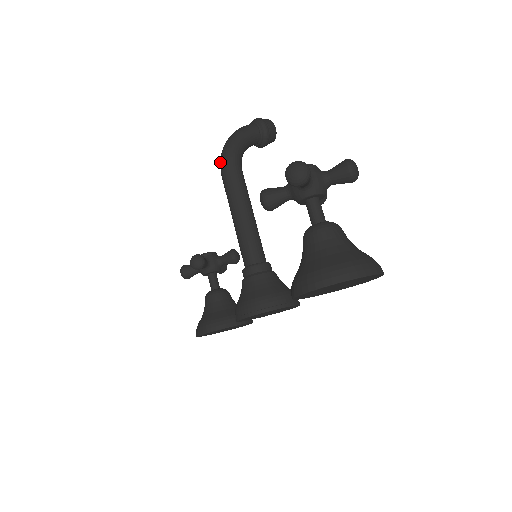
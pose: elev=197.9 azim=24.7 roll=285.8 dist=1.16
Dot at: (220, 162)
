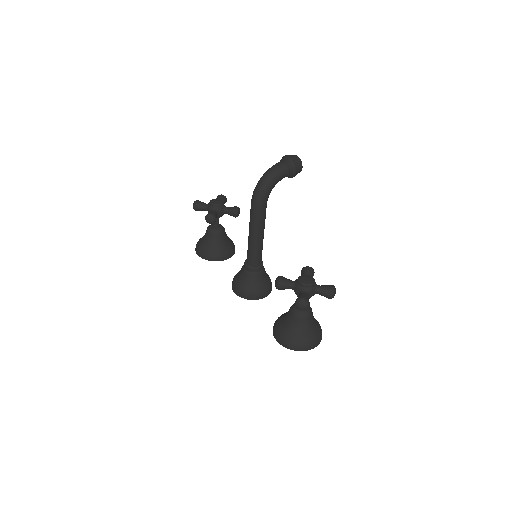
Dot at: (253, 195)
